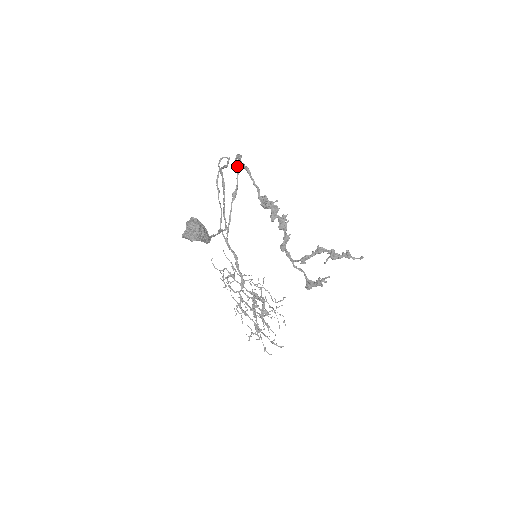
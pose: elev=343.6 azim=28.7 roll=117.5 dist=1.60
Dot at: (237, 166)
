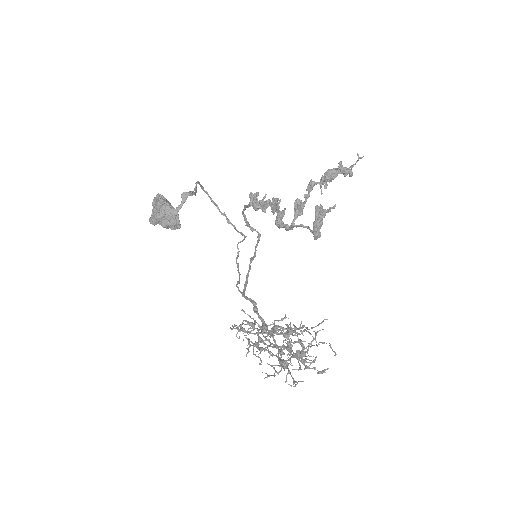
Dot at: occluded
